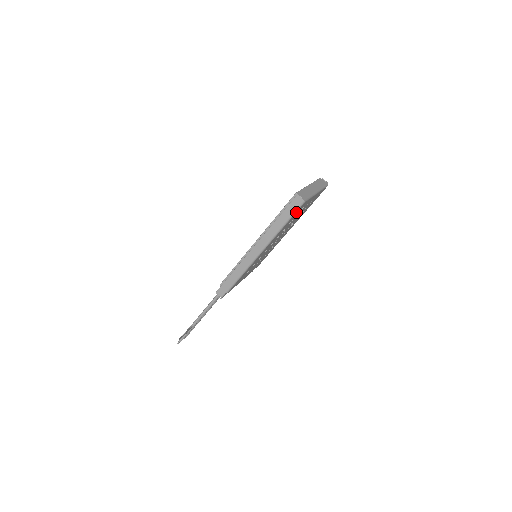
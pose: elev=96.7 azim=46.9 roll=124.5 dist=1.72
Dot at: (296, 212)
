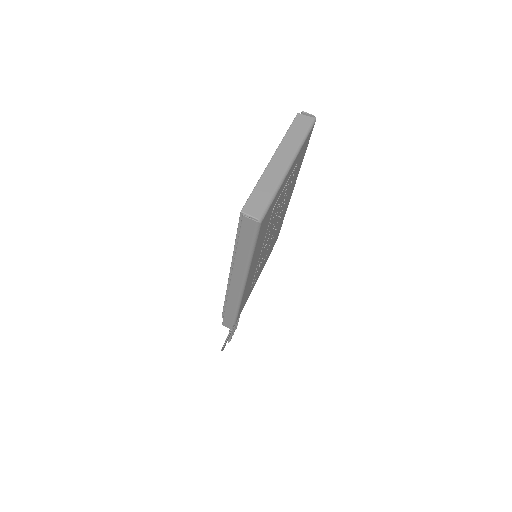
Dot at: (258, 234)
